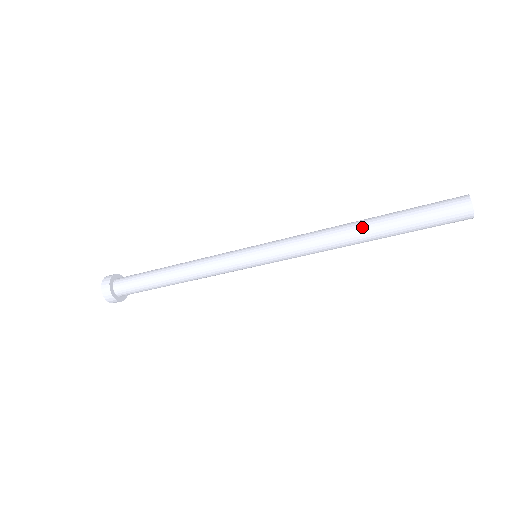
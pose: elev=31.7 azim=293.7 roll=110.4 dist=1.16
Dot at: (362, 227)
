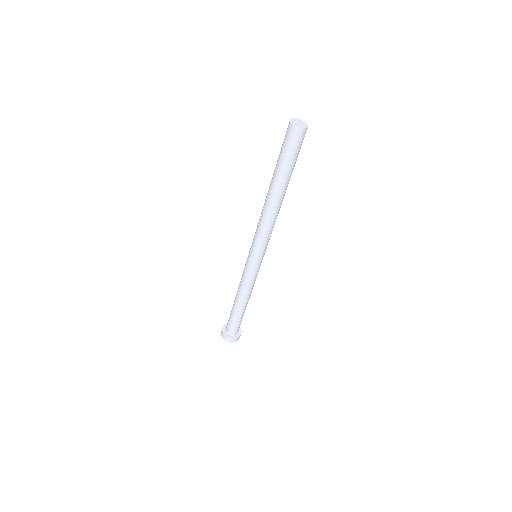
Dot at: (273, 196)
